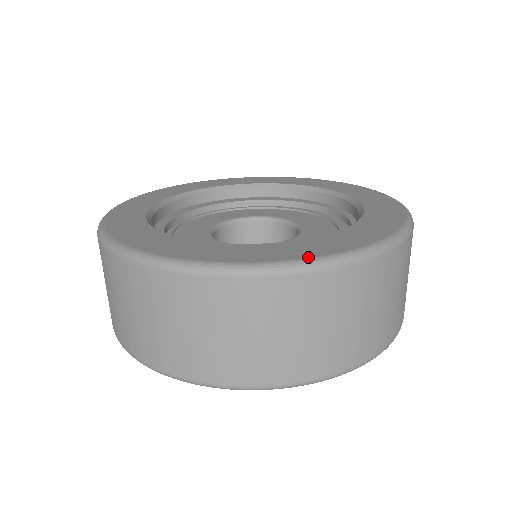
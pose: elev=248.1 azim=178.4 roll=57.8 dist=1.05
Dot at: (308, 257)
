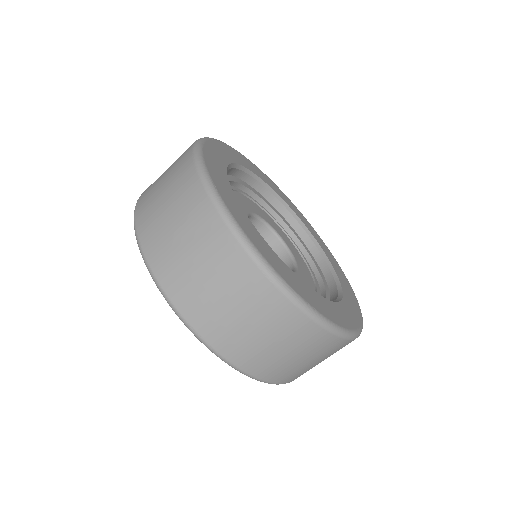
Dot at: (262, 253)
